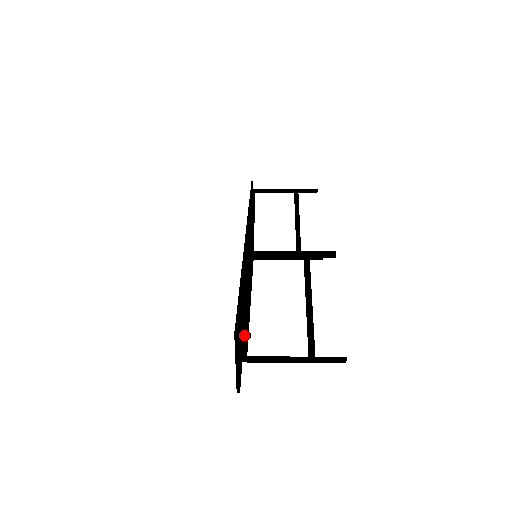
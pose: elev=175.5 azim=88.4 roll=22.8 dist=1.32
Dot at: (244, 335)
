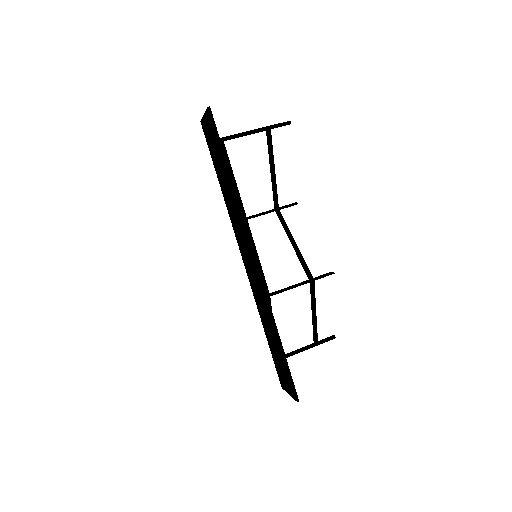
Dot at: occluded
